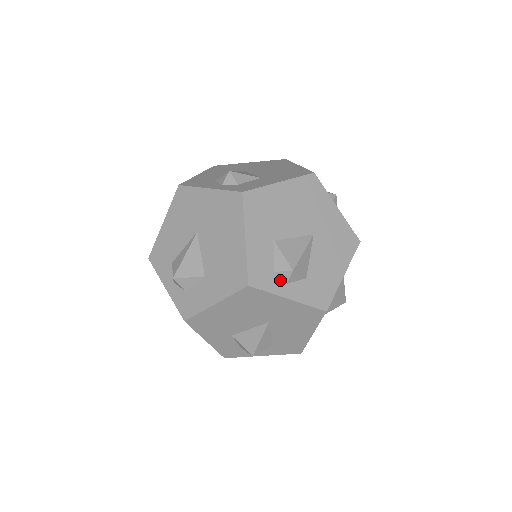
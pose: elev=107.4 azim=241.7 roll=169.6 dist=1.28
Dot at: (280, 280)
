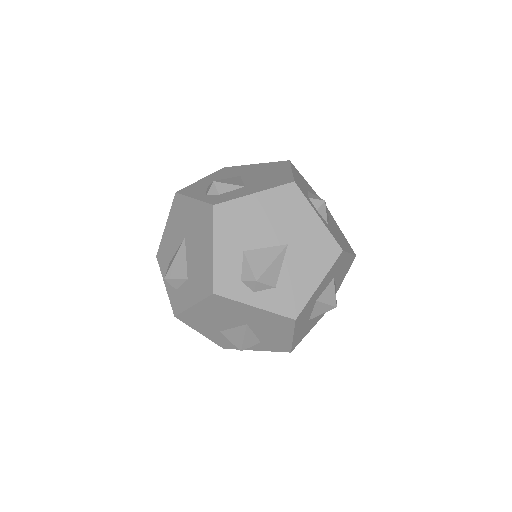
Dot at: (247, 289)
